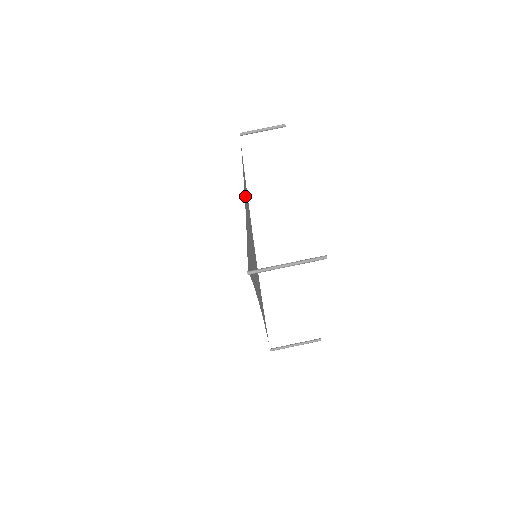
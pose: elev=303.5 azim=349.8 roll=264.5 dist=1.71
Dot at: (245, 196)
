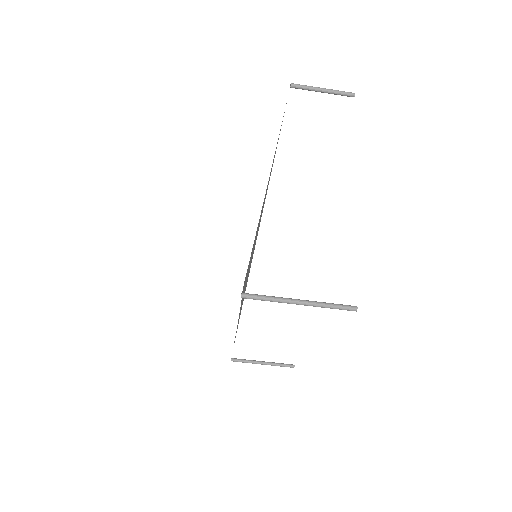
Dot at: occluded
